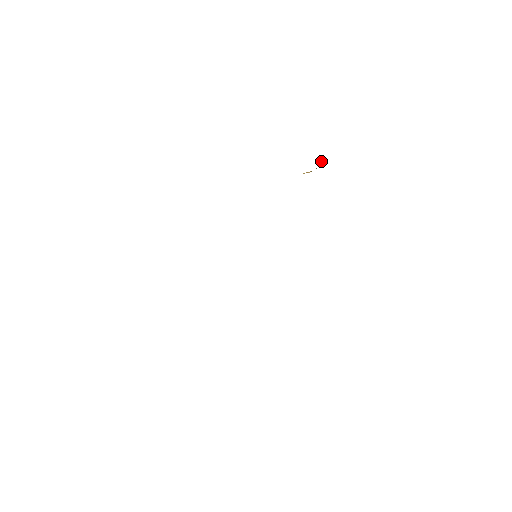
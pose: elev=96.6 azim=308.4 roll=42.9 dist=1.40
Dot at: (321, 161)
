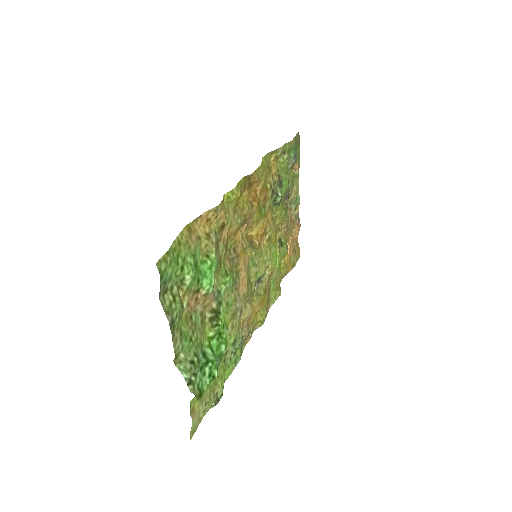
Dot at: (294, 242)
